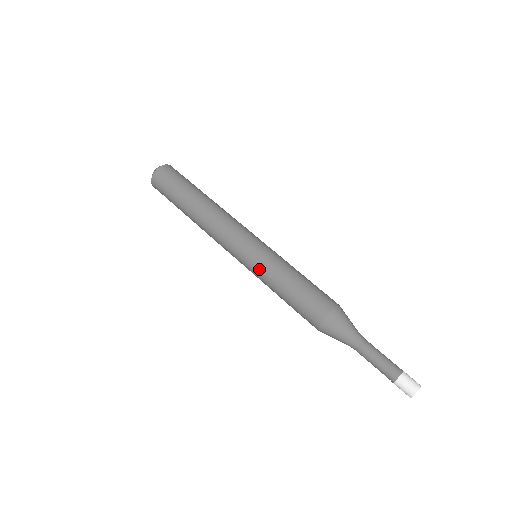
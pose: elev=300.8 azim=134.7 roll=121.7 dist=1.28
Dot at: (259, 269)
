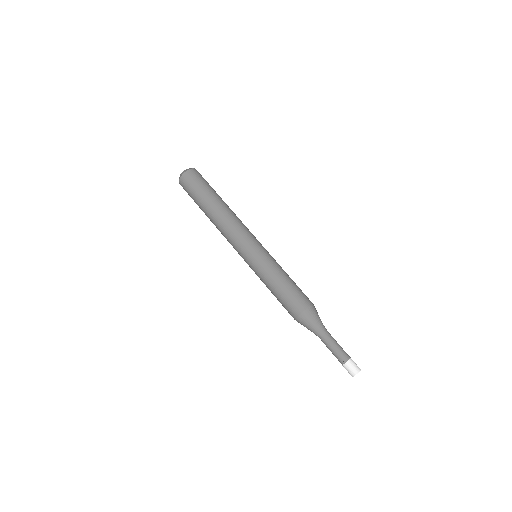
Dot at: (255, 272)
